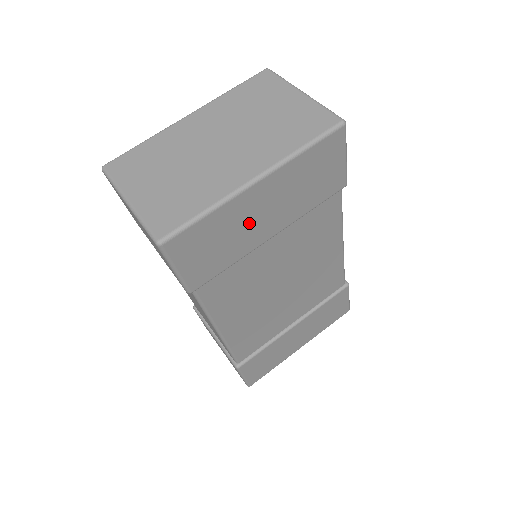
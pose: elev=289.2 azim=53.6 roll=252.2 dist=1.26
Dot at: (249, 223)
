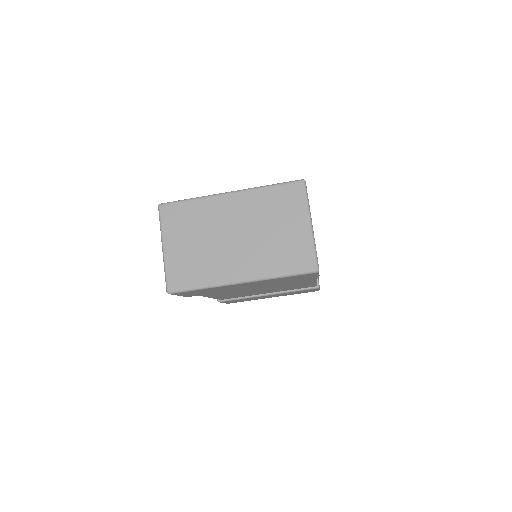
Dot at: (233, 288)
